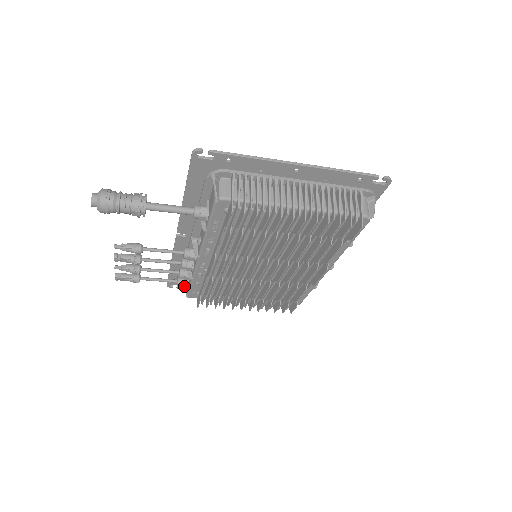
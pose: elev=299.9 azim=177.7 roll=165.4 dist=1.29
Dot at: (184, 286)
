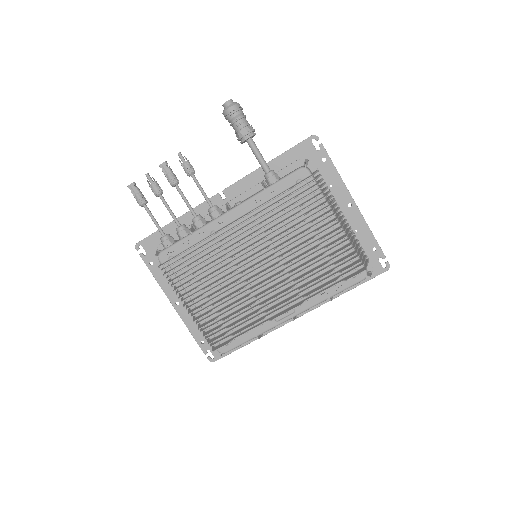
Dot at: (168, 242)
